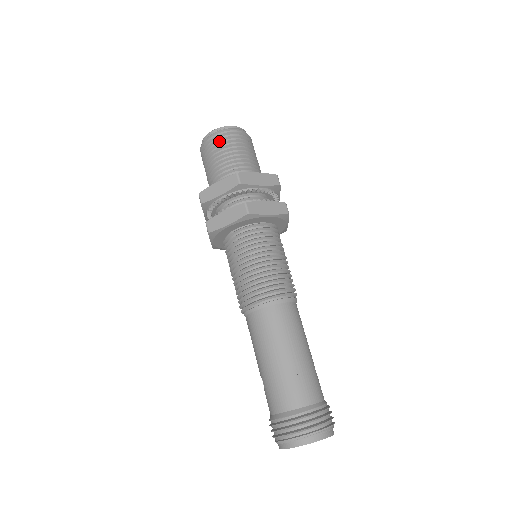
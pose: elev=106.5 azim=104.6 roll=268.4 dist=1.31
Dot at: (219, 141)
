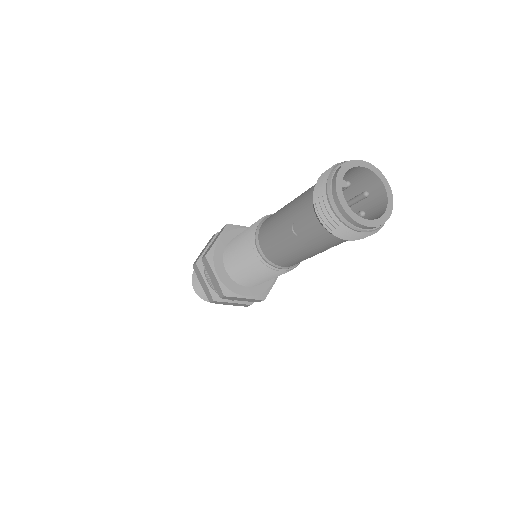
Dot at: occluded
